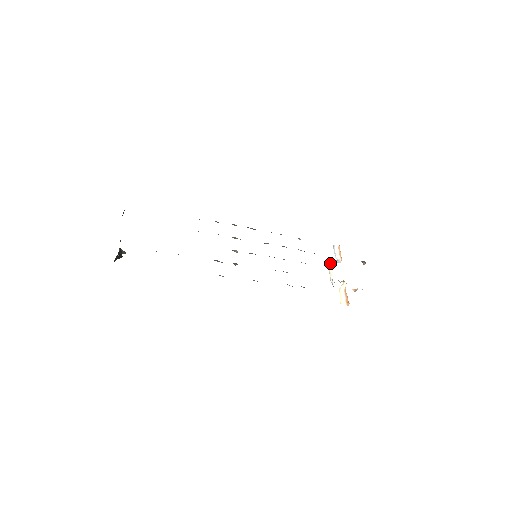
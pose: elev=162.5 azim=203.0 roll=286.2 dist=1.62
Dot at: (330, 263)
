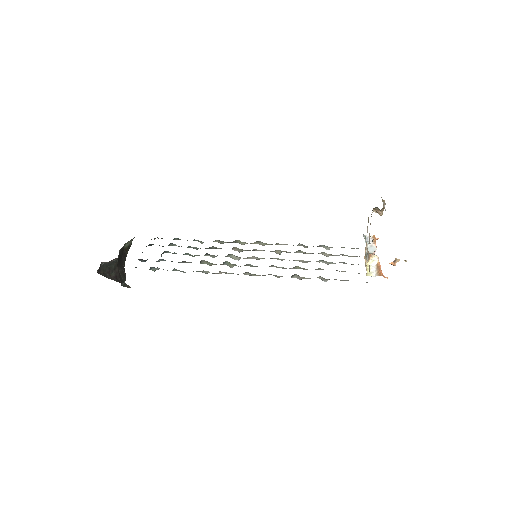
Dot at: (366, 257)
